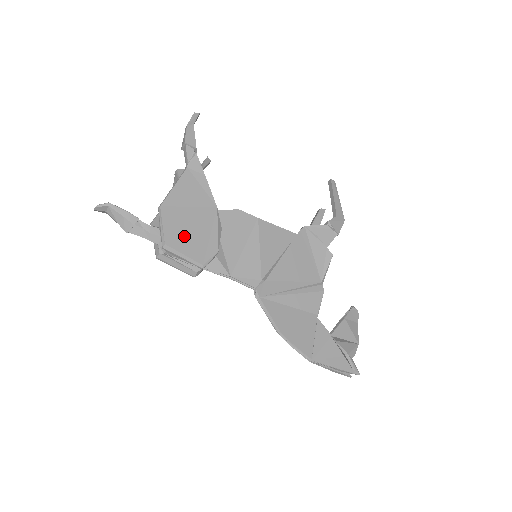
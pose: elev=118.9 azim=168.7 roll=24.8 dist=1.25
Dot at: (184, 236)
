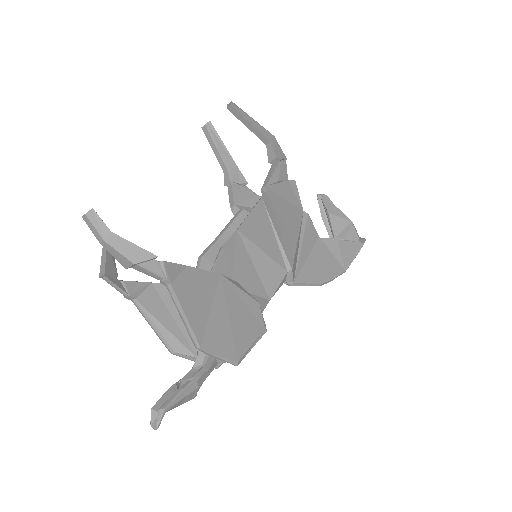
Dot at: (237, 335)
